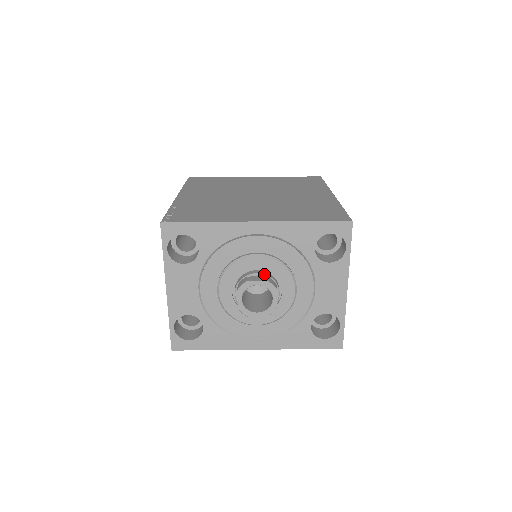
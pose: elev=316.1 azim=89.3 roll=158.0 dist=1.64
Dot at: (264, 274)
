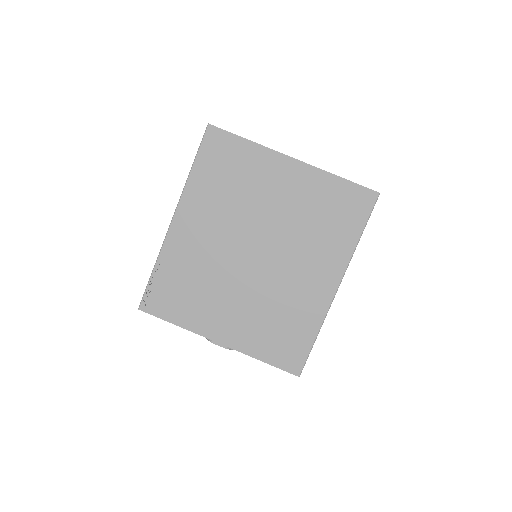
Dot at: occluded
